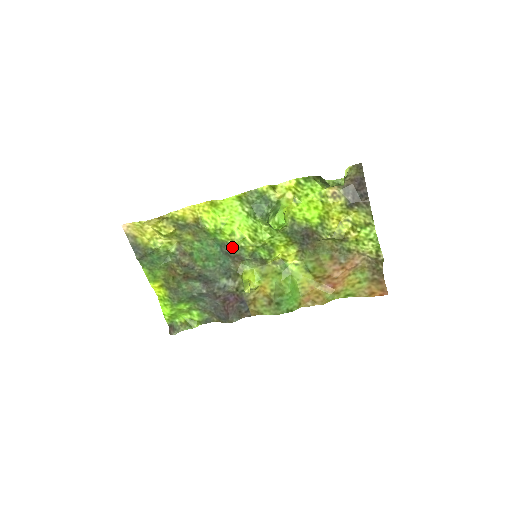
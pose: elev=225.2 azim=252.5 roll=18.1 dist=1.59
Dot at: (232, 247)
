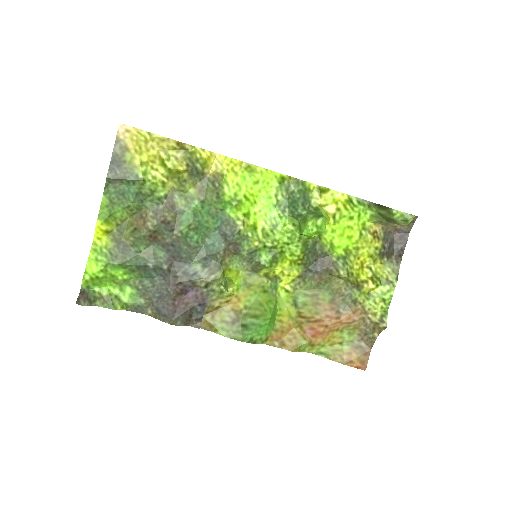
Dot at: (237, 230)
